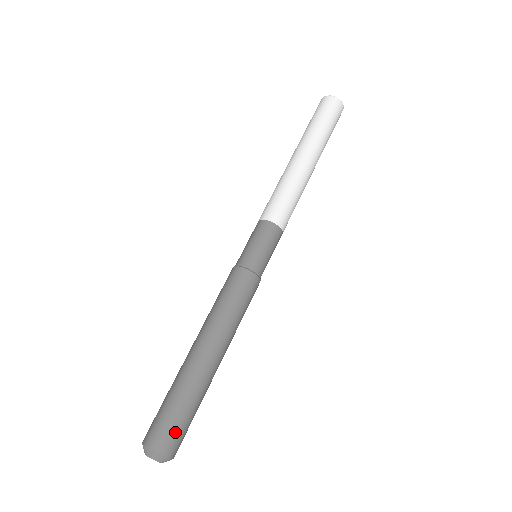
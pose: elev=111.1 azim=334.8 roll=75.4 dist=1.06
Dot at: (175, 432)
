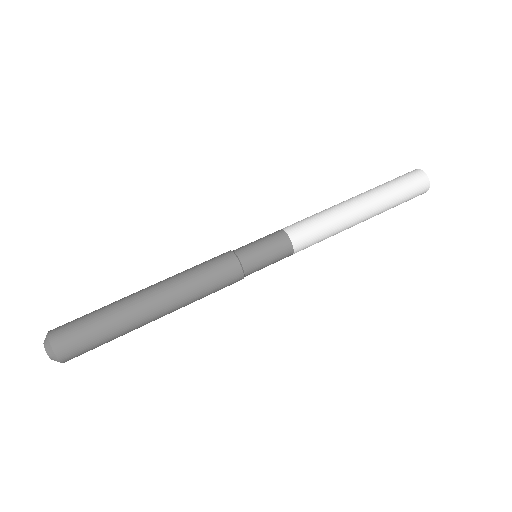
Dot at: (72, 326)
